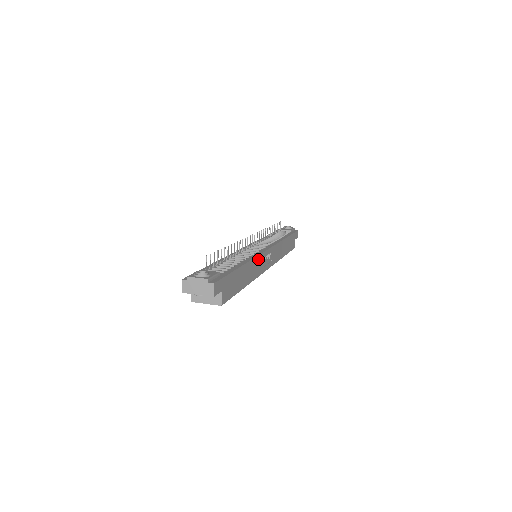
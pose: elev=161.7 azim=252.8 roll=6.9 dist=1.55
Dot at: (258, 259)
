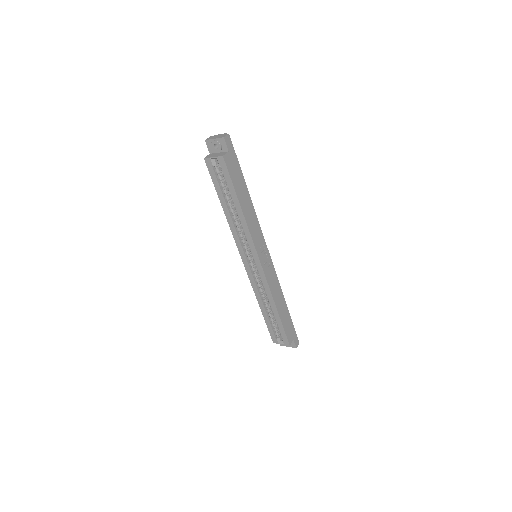
Dot at: (258, 227)
